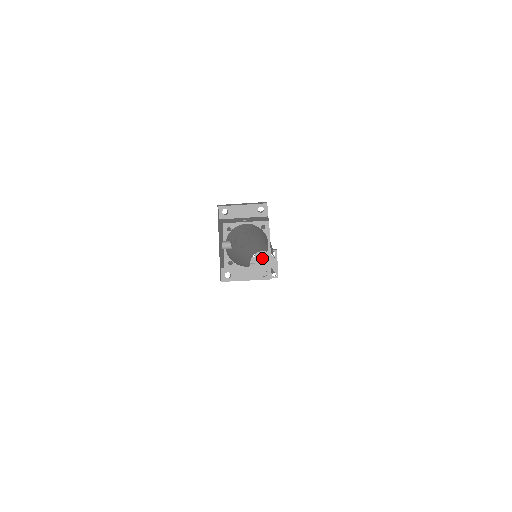
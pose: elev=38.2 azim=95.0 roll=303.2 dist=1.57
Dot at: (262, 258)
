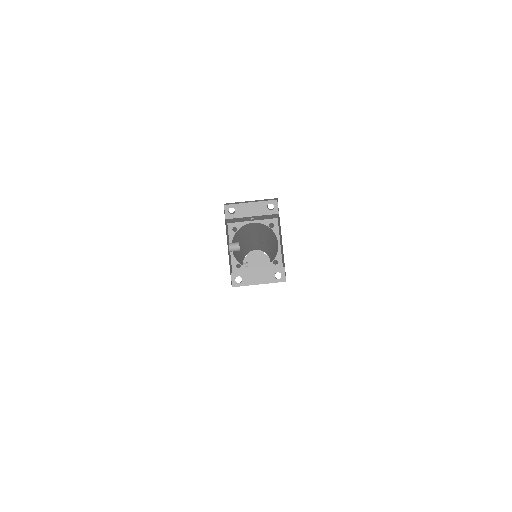
Dot at: (255, 257)
